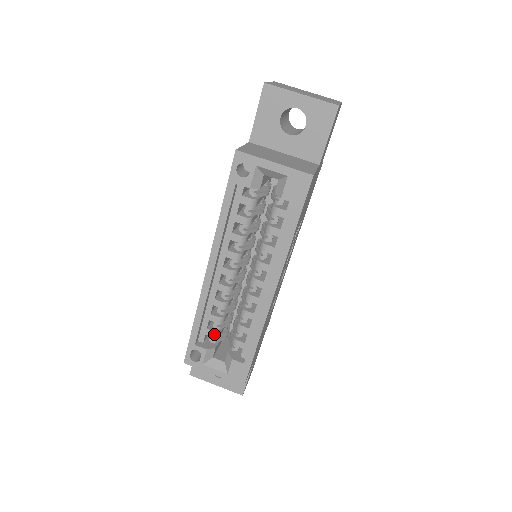
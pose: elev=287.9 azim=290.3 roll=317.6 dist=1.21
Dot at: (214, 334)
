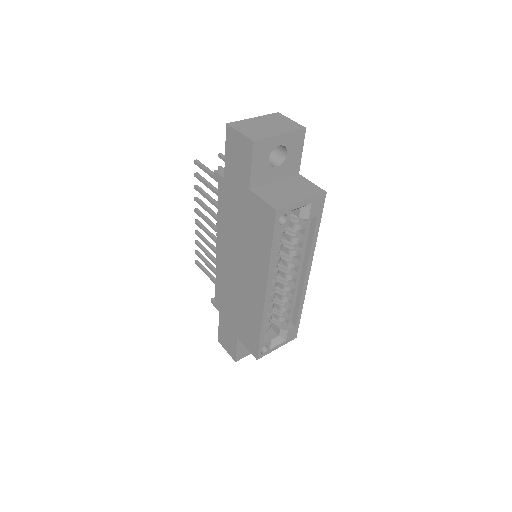
Dot at: occluded
